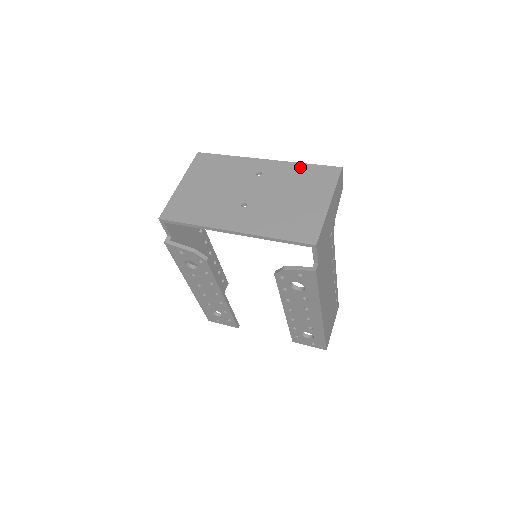
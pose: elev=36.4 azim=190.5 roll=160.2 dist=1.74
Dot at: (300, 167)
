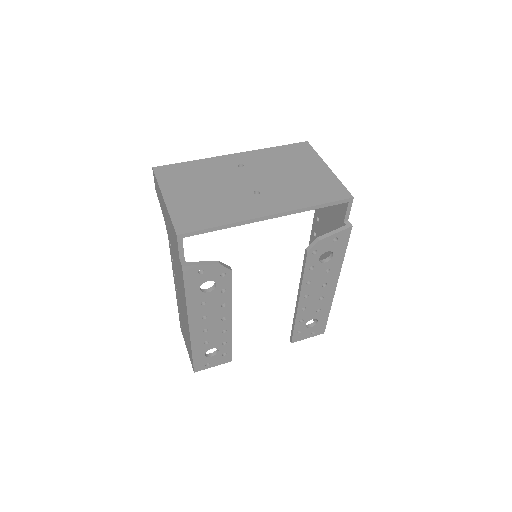
Dot at: (273, 150)
